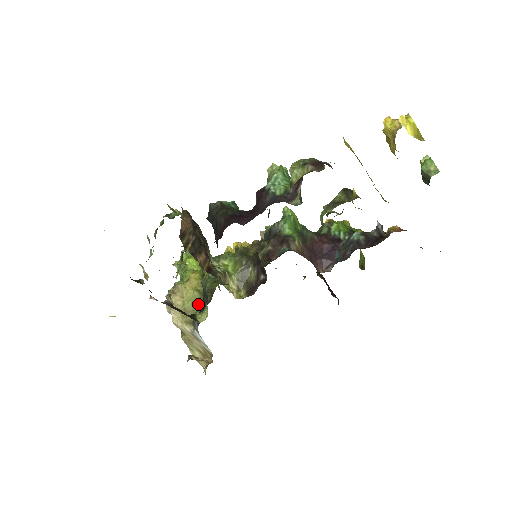
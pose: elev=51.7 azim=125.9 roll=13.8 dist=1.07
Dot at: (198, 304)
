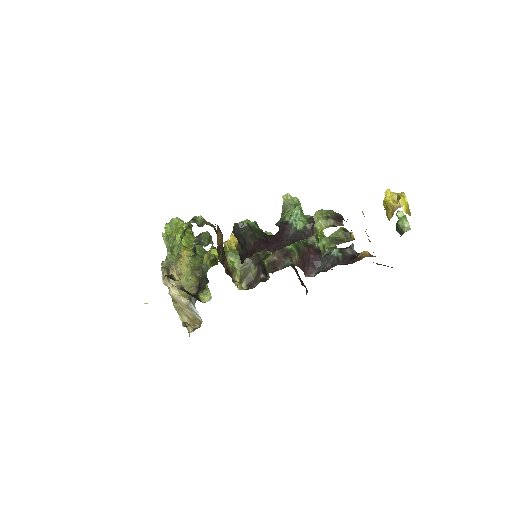
Dot at: (191, 279)
